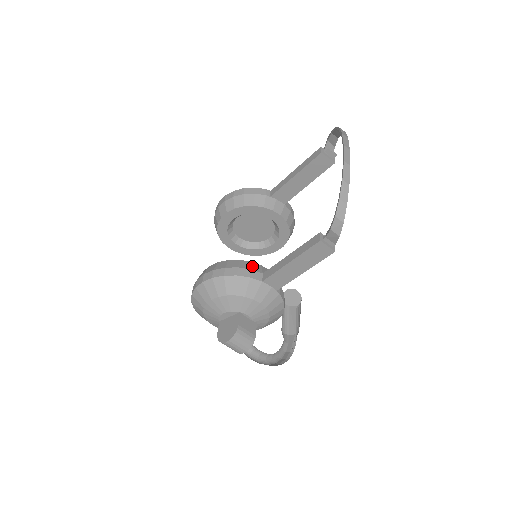
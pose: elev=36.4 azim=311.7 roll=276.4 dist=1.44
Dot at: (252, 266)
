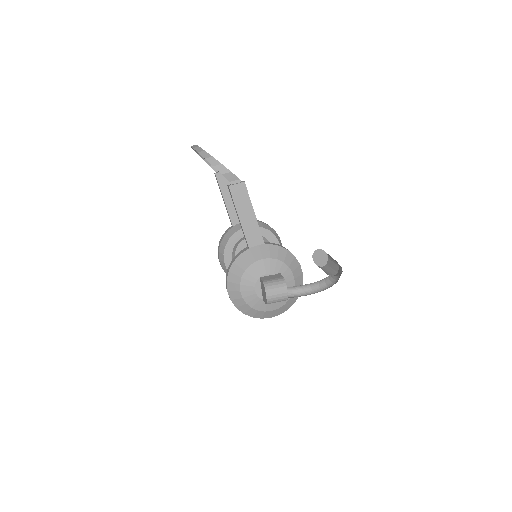
Dot at: occluded
